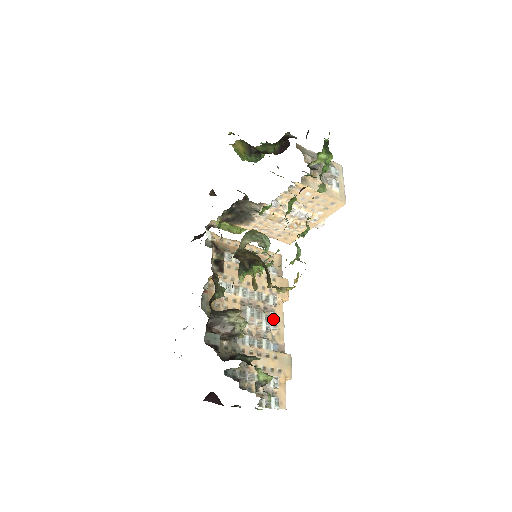
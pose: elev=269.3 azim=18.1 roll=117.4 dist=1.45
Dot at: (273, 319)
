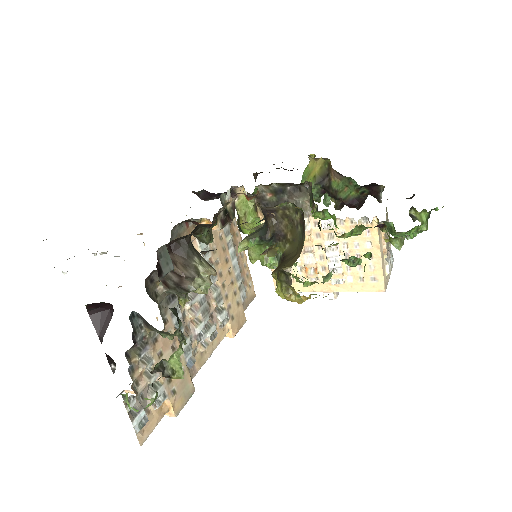
Dot at: (211, 333)
